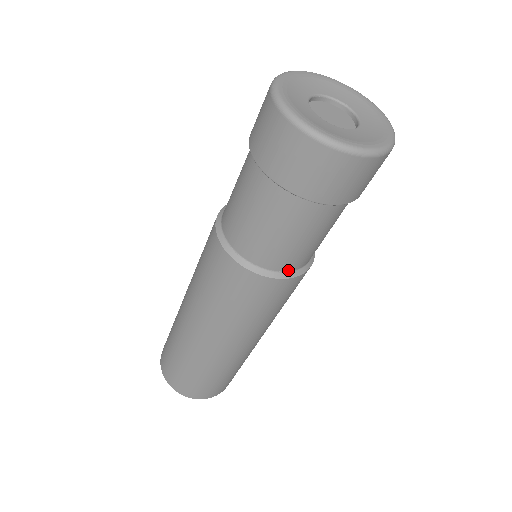
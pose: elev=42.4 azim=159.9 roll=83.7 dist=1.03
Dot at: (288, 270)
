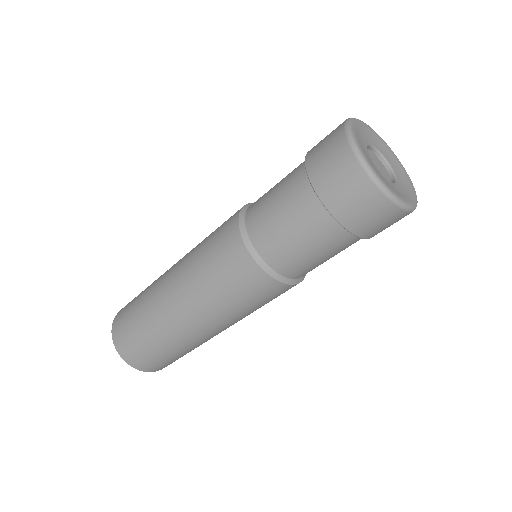
Dot at: (303, 276)
